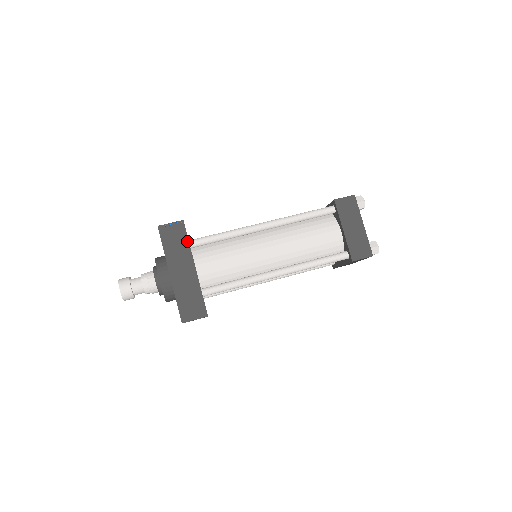
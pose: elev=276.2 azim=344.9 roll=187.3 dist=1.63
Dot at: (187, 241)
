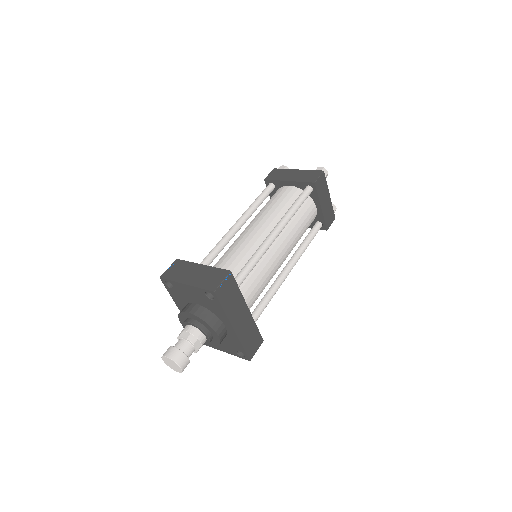
Dot at: (238, 289)
